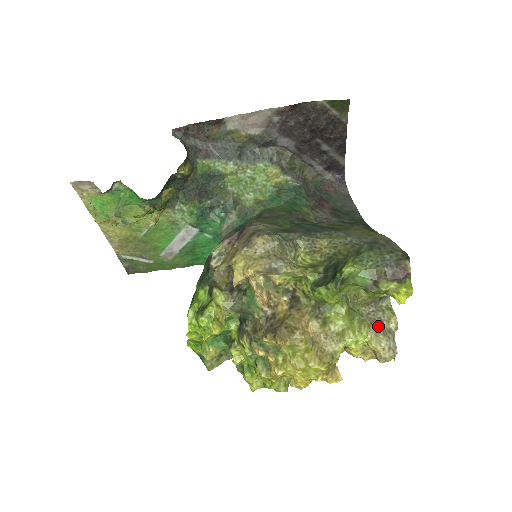
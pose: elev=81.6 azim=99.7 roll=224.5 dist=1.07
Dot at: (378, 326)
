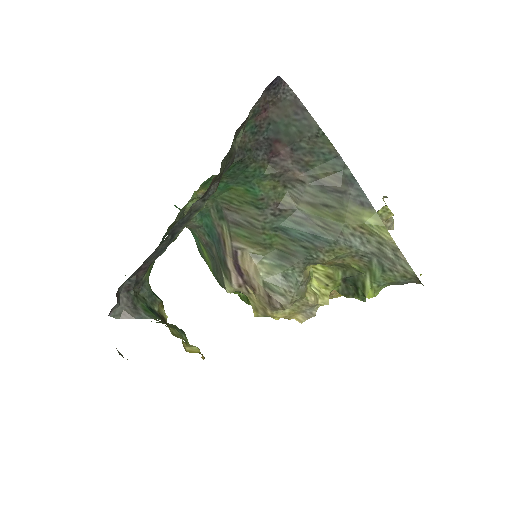
Dot at: occluded
